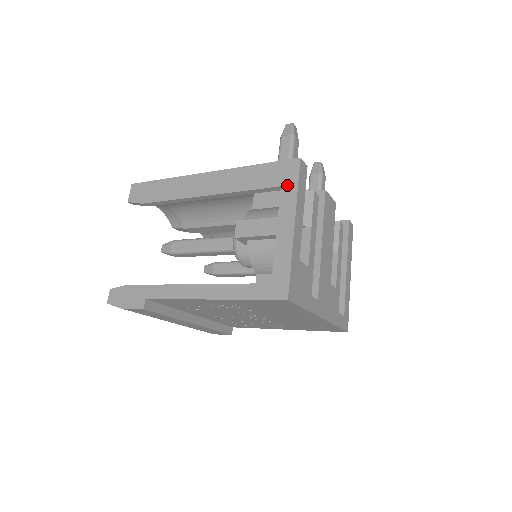
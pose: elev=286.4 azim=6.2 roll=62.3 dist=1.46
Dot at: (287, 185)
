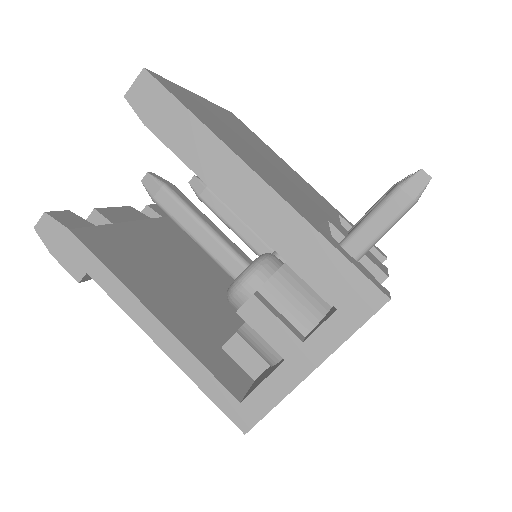
Dot at: (345, 317)
